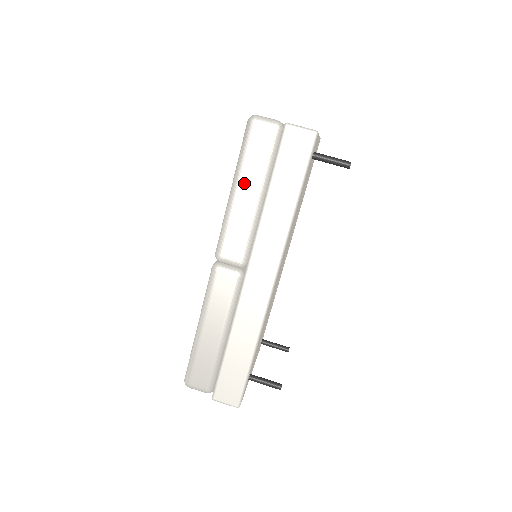
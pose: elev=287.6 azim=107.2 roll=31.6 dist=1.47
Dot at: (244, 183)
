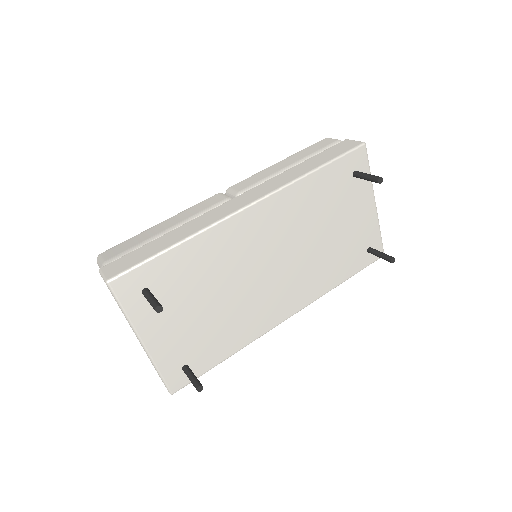
Dot at: (290, 159)
